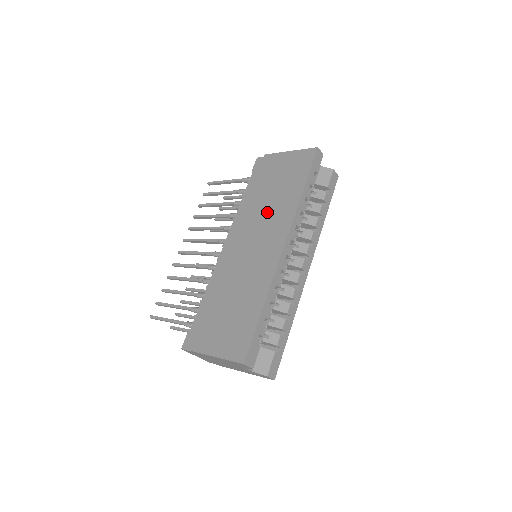
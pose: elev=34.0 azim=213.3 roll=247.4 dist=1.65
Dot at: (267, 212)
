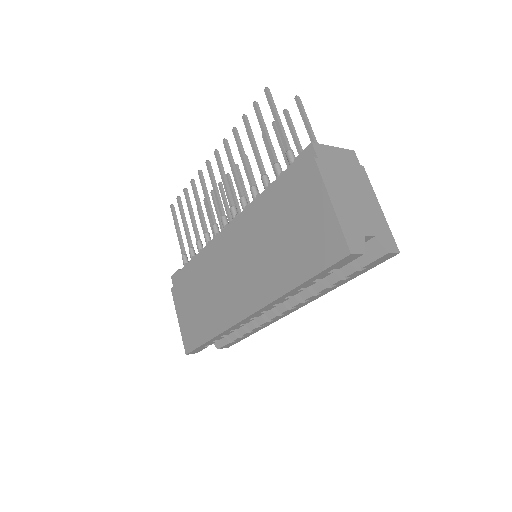
Dot at: (263, 256)
